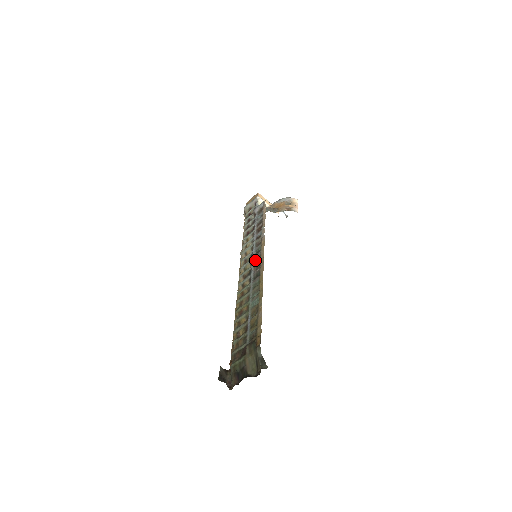
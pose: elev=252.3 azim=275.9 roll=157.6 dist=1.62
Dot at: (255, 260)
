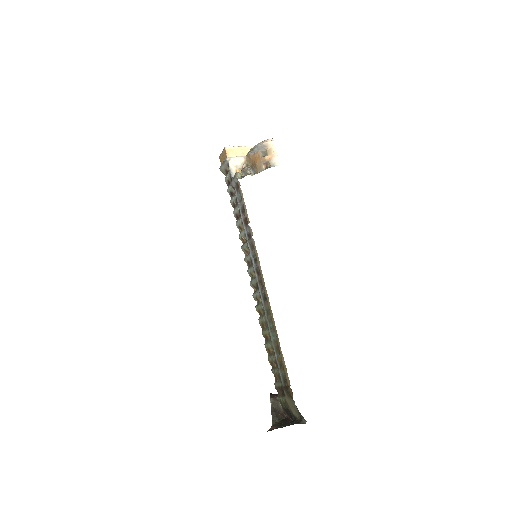
Dot at: (256, 272)
